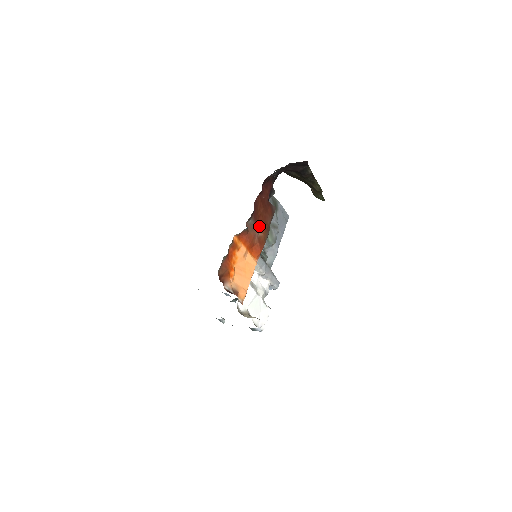
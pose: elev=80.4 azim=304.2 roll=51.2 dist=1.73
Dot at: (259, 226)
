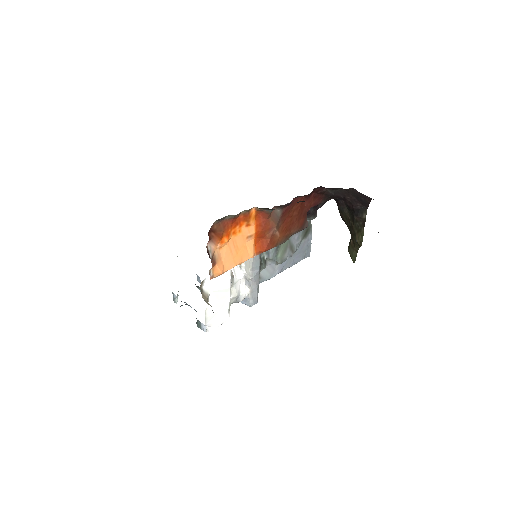
Dot at: (282, 225)
